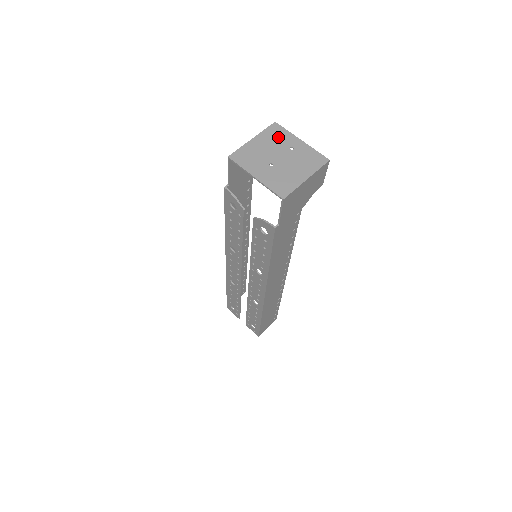
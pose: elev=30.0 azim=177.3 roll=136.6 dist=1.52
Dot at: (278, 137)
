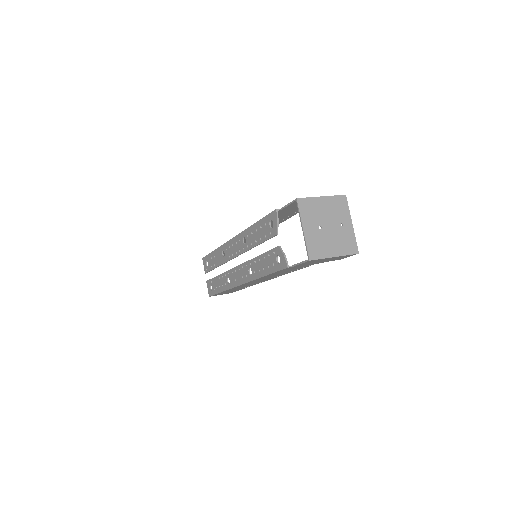
Dot at: (339, 209)
